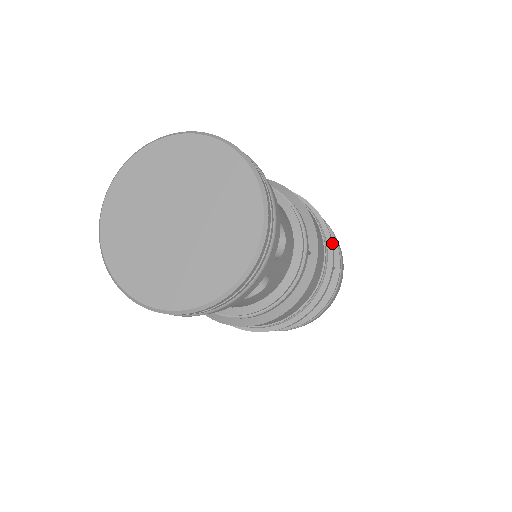
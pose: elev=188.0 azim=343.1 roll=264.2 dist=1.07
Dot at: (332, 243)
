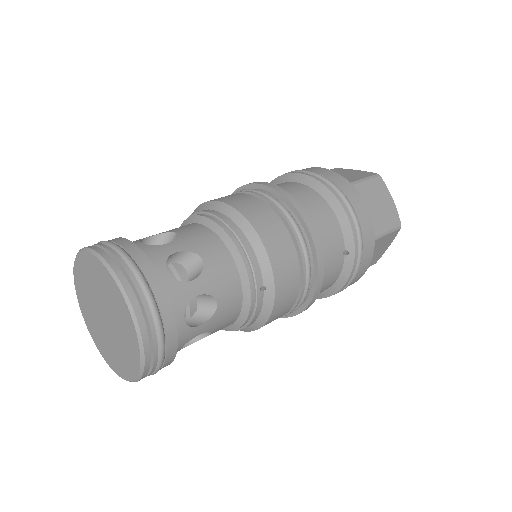
Dot at: (318, 251)
